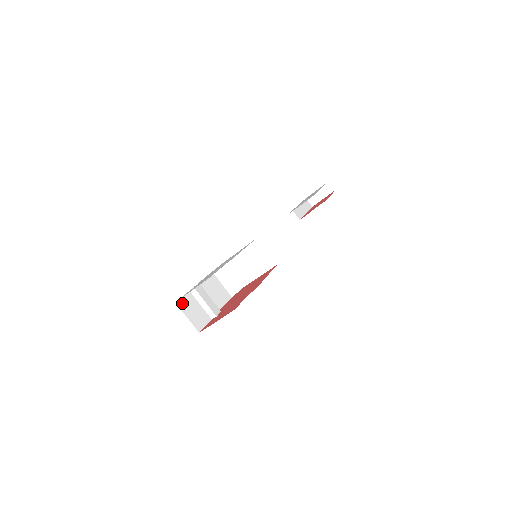
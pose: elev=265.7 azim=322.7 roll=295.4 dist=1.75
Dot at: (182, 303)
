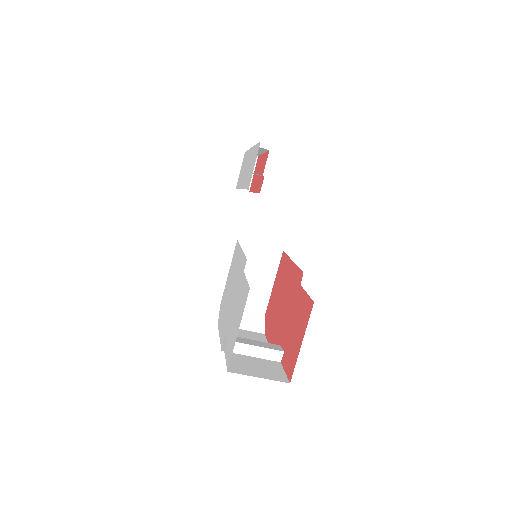
Dot at: (234, 367)
